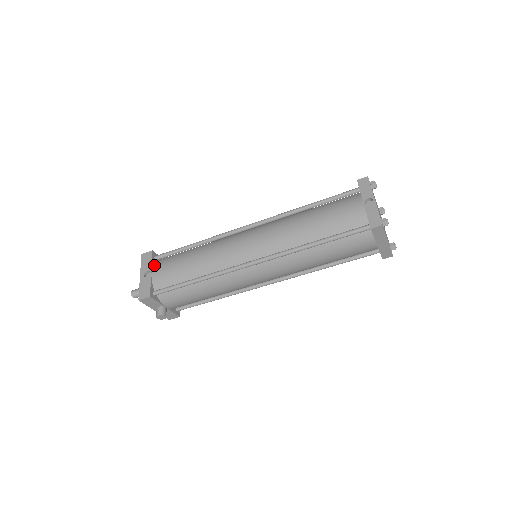
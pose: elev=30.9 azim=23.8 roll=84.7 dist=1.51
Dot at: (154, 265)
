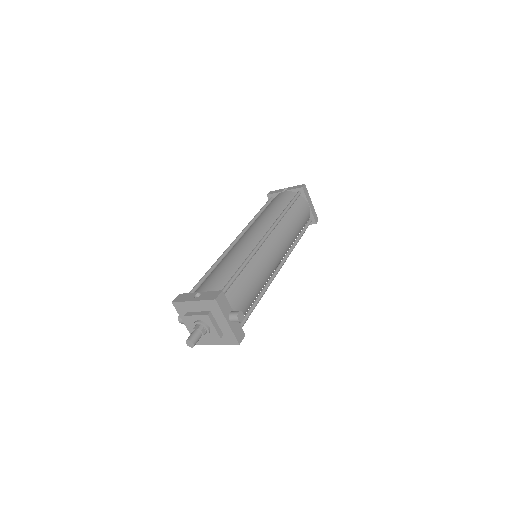
Dot at: (194, 293)
